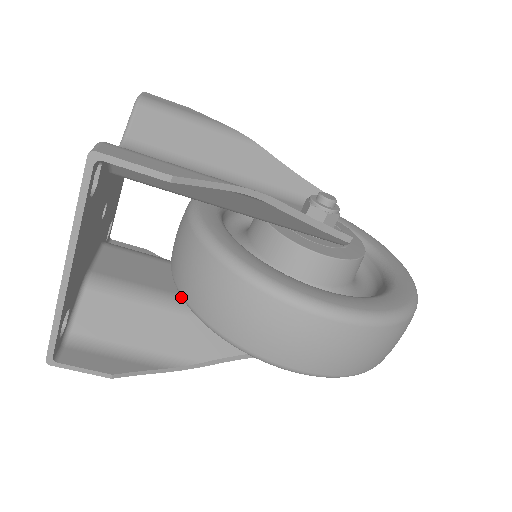
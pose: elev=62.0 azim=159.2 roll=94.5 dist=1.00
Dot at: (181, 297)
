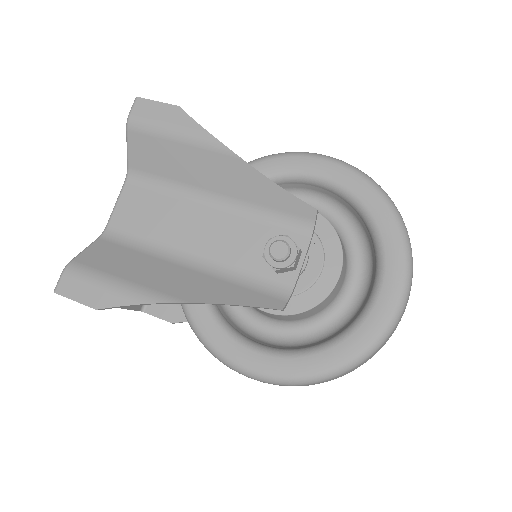
Dot at: occluded
